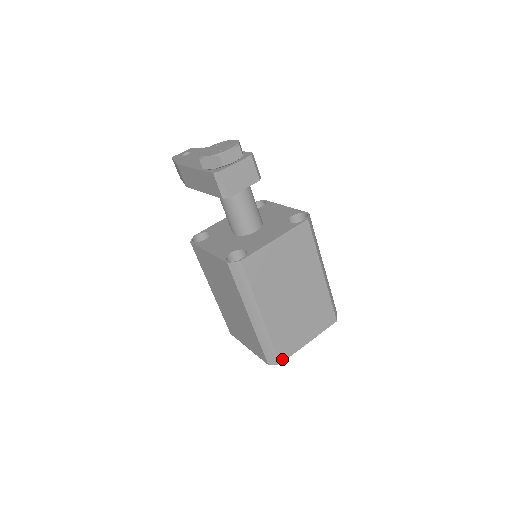
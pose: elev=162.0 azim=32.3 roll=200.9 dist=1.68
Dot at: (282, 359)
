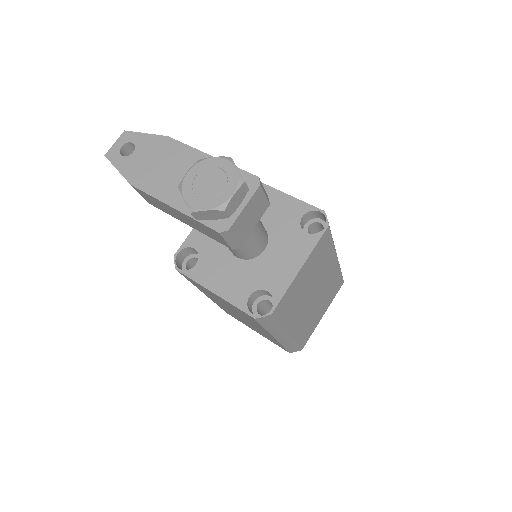
Dot at: (303, 346)
